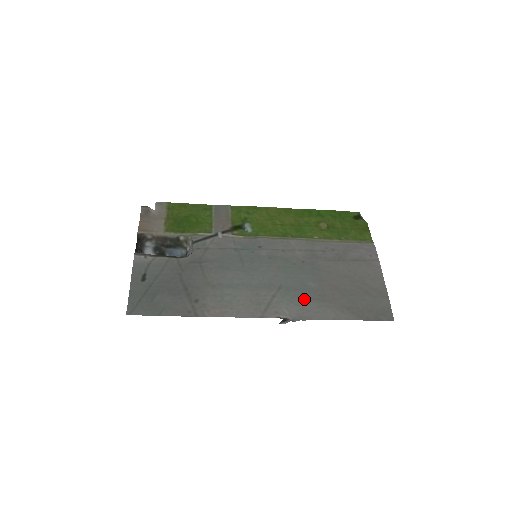
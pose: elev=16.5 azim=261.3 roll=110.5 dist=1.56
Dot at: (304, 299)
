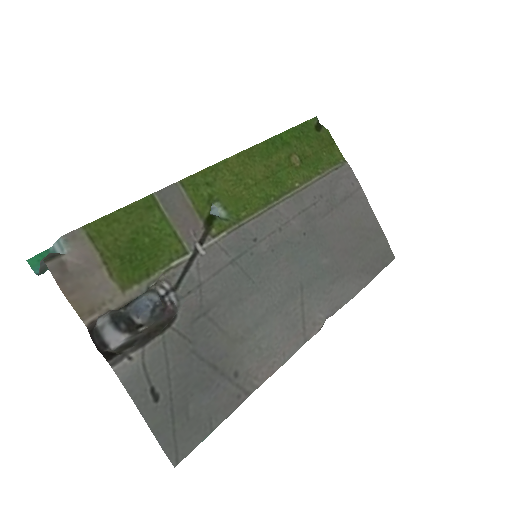
Dot at: (328, 287)
